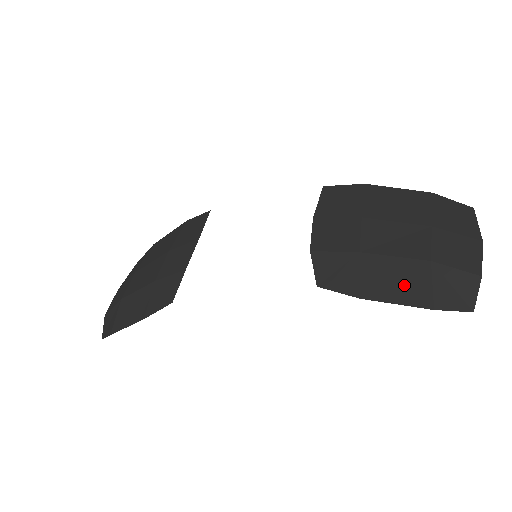
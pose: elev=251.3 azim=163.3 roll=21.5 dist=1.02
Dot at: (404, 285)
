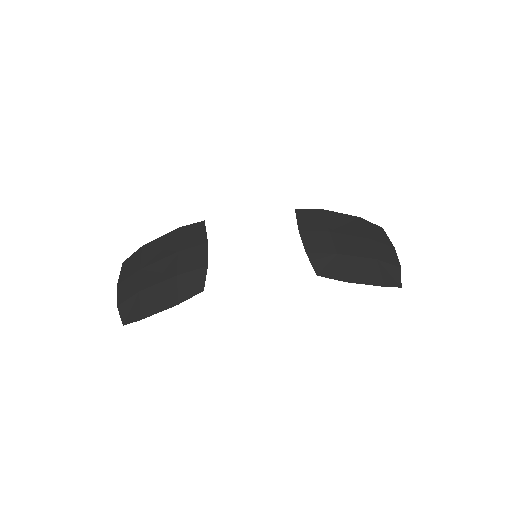
Dot at: (367, 273)
